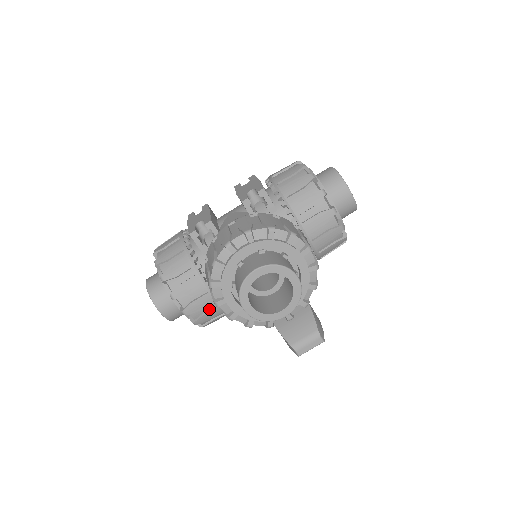
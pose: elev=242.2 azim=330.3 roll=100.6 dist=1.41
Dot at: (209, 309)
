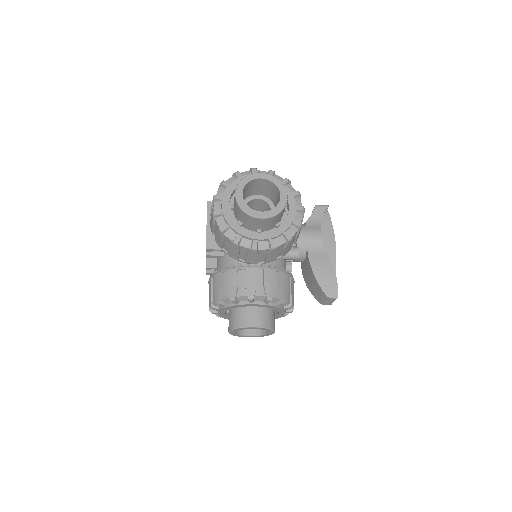
Dot at: occluded
